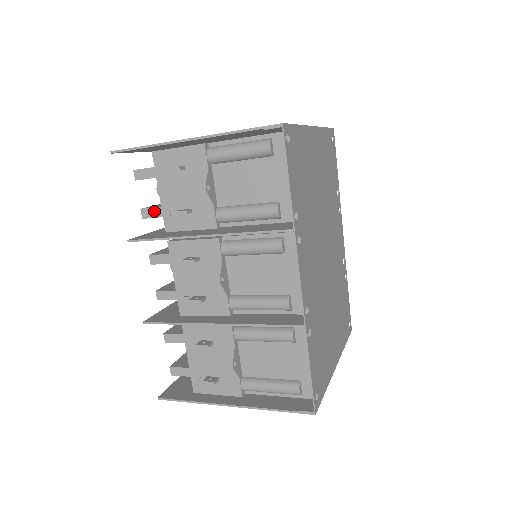
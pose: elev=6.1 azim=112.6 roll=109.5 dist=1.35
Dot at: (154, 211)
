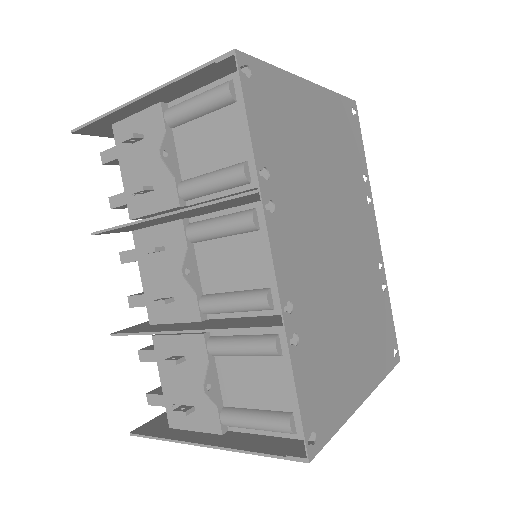
Dot at: (121, 198)
